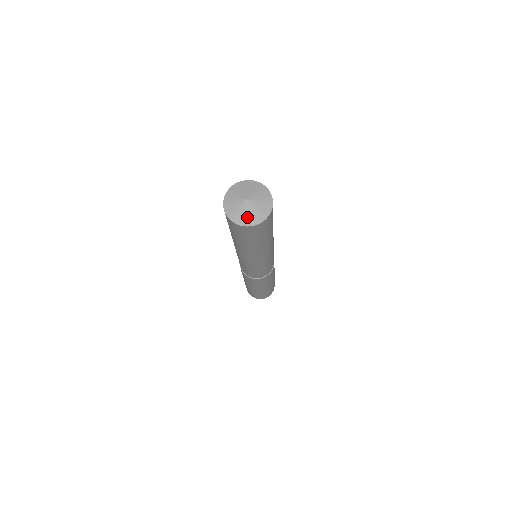
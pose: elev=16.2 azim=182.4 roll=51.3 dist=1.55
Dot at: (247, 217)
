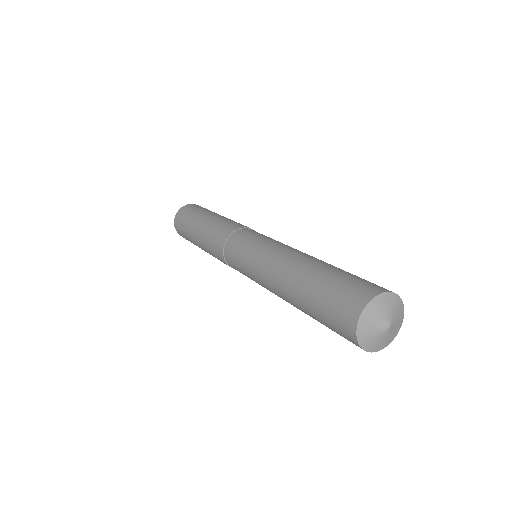
Dot at: (382, 343)
